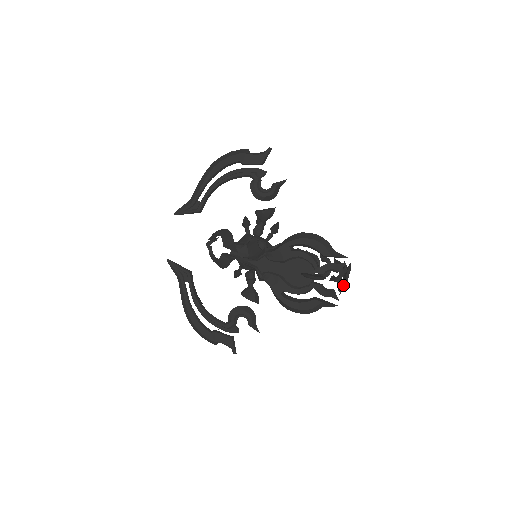
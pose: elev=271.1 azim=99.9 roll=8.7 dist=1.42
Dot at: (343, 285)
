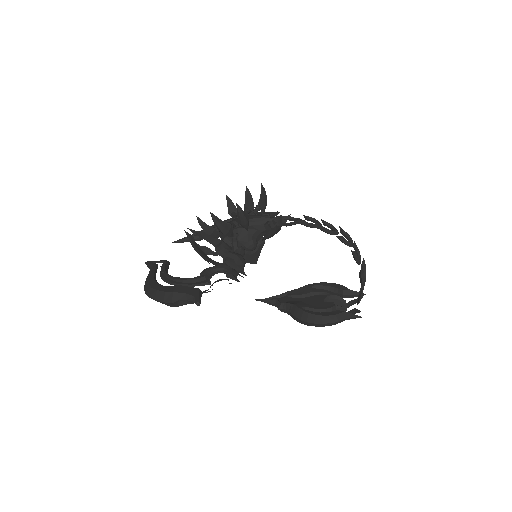
Dot at: occluded
